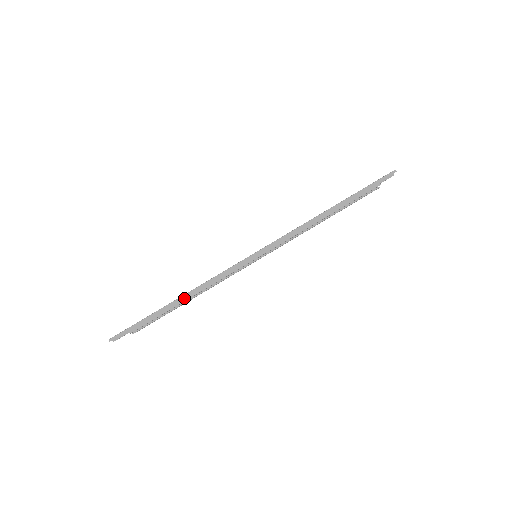
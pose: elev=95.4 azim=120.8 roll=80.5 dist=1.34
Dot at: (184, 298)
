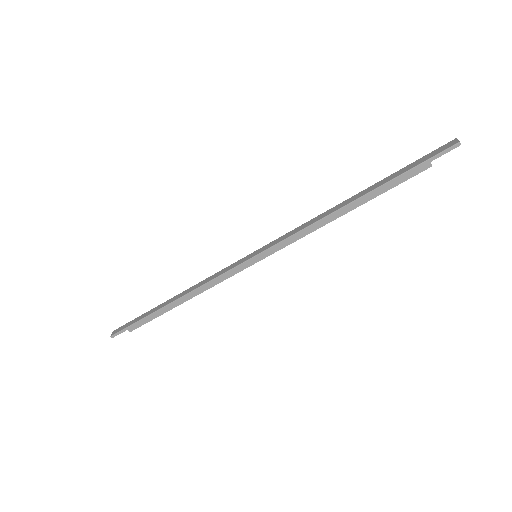
Dot at: (178, 302)
